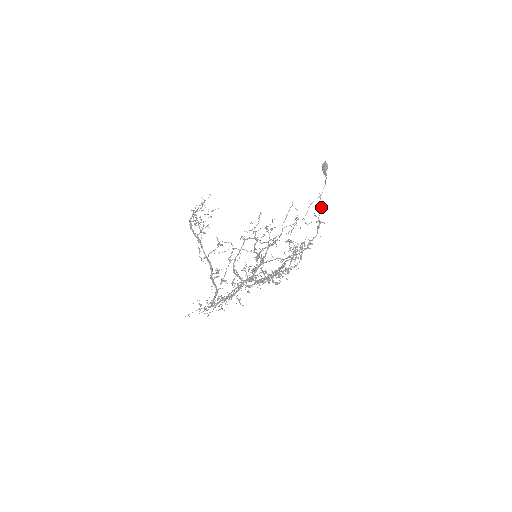
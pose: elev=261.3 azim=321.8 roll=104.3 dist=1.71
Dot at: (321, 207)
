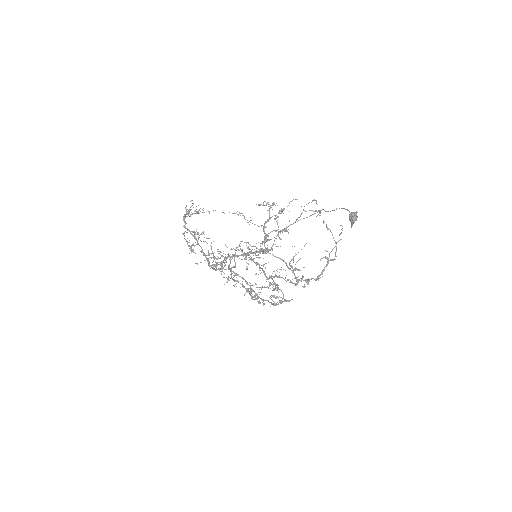
Dot at: (339, 240)
